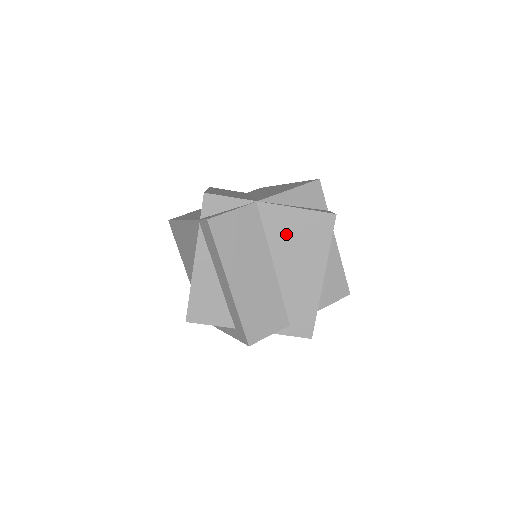
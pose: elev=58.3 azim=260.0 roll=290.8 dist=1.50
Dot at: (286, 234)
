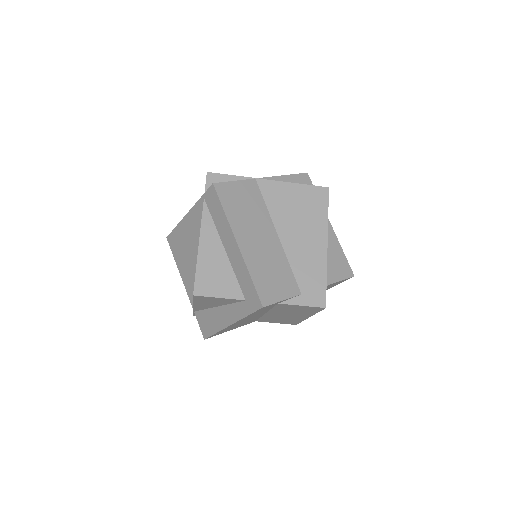
Dot at: (286, 206)
